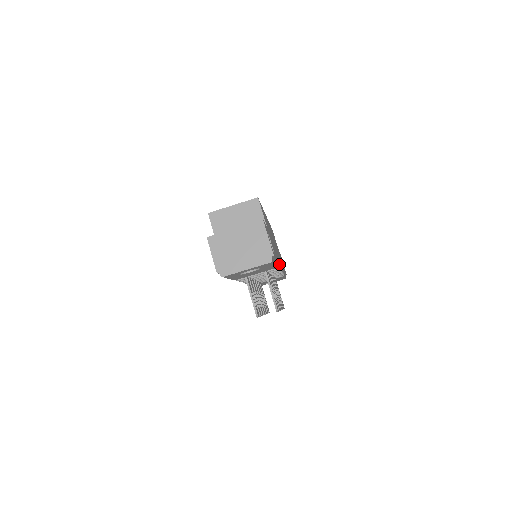
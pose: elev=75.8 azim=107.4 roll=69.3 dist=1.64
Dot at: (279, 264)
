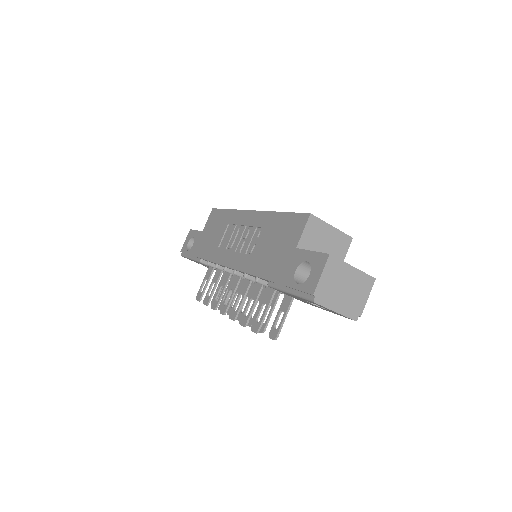
Dot at: occluded
